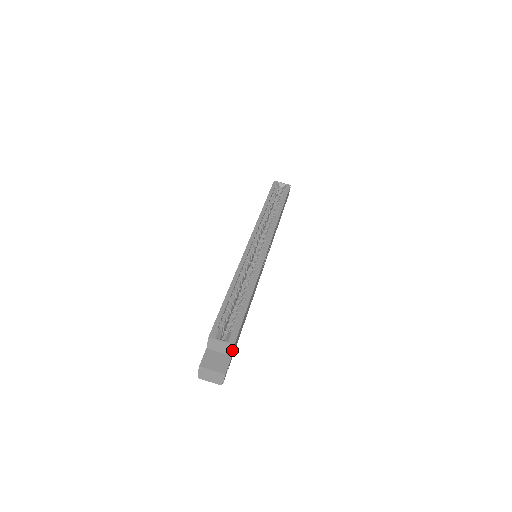
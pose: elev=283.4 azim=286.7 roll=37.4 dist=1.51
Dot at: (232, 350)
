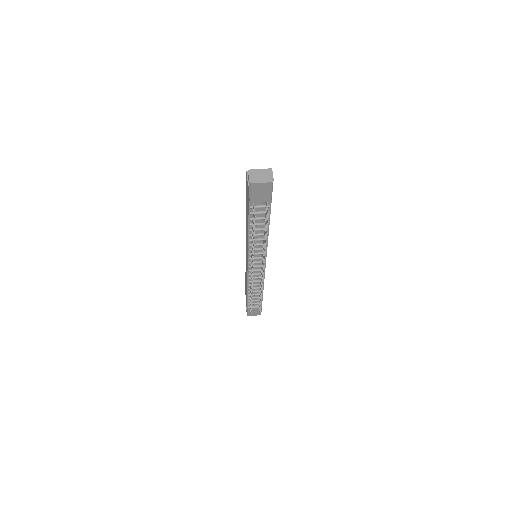
Dot at: occluded
